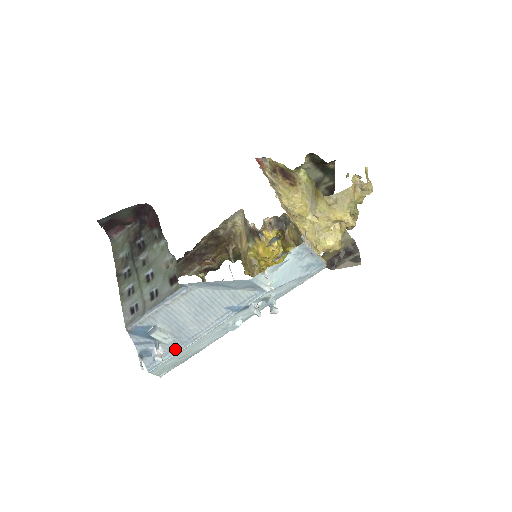
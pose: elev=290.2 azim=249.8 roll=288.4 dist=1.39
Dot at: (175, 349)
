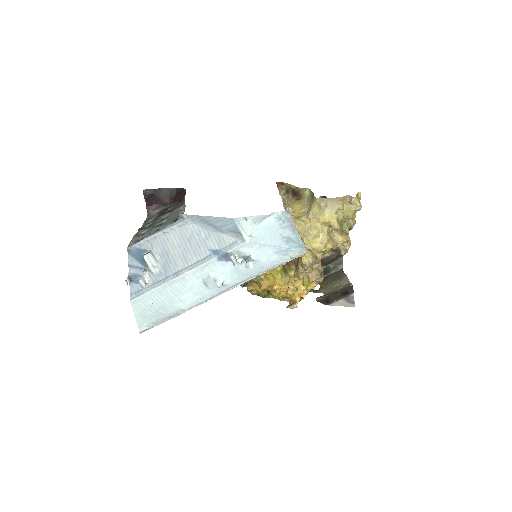
Dot at: (159, 282)
